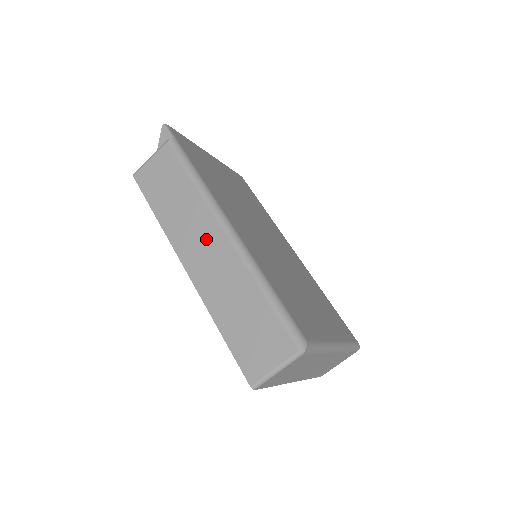
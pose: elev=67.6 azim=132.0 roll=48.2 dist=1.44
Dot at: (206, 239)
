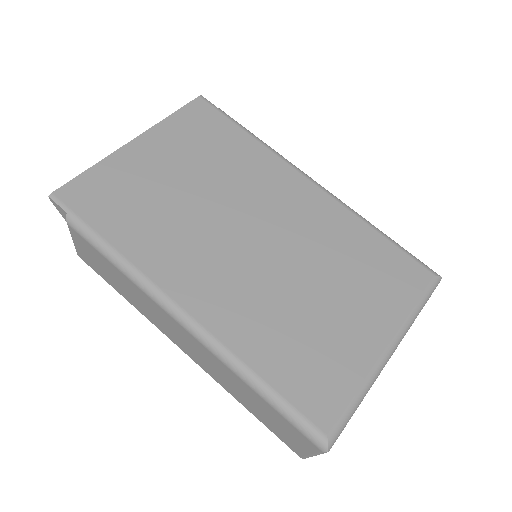
Dot at: (176, 331)
